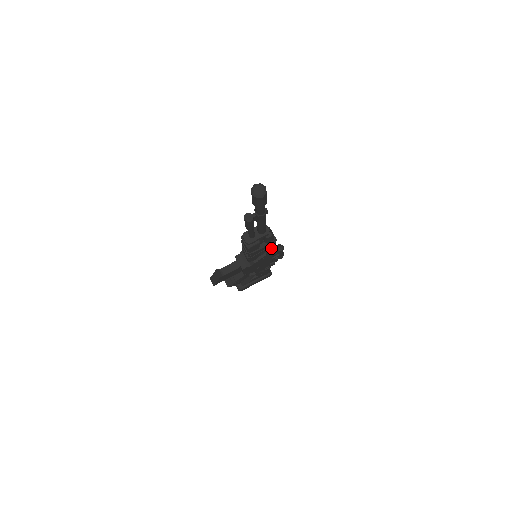
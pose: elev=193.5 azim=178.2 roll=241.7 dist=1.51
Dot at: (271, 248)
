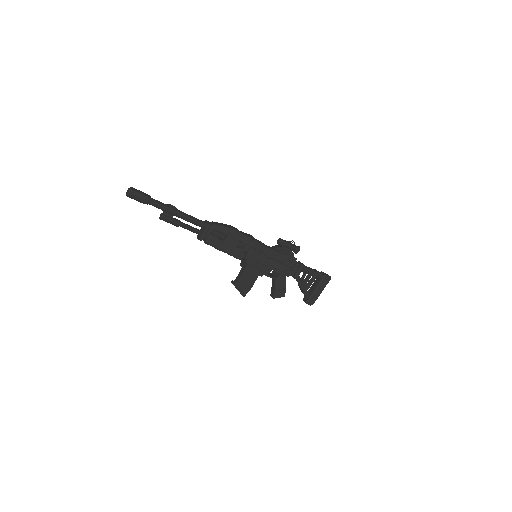
Dot at: (246, 239)
